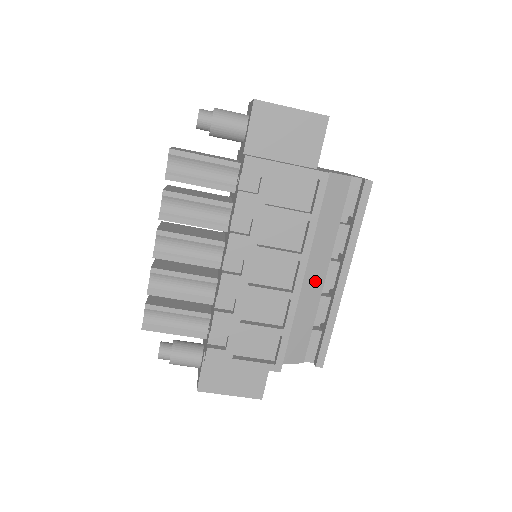
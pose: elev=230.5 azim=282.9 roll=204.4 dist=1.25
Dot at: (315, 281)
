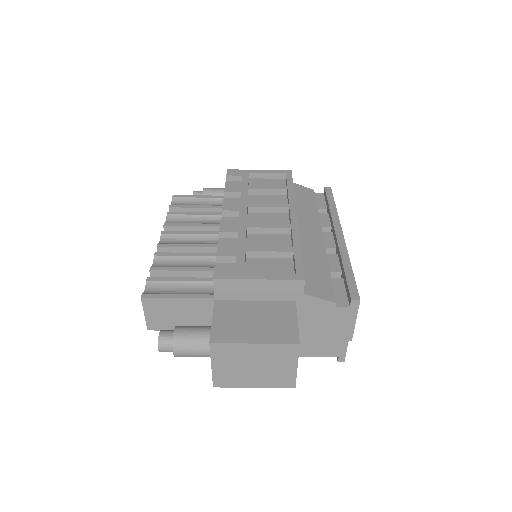
Dot at: (314, 238)
